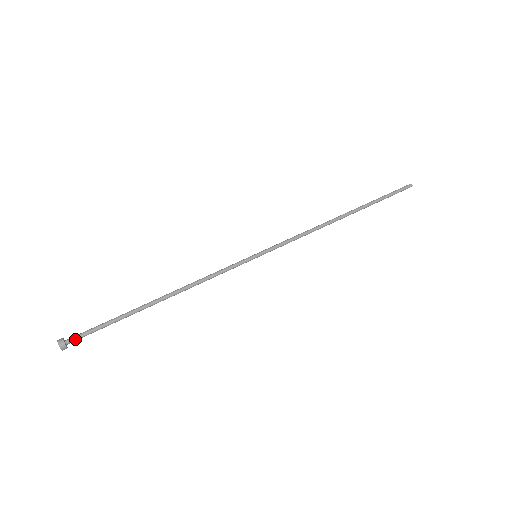
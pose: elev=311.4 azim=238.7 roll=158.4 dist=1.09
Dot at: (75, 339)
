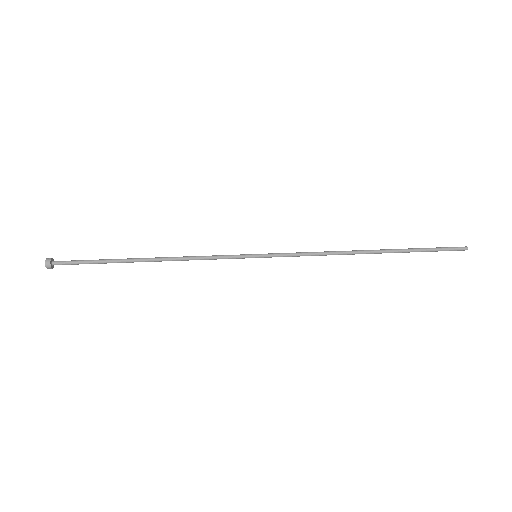
Dot at: (61, 262)
